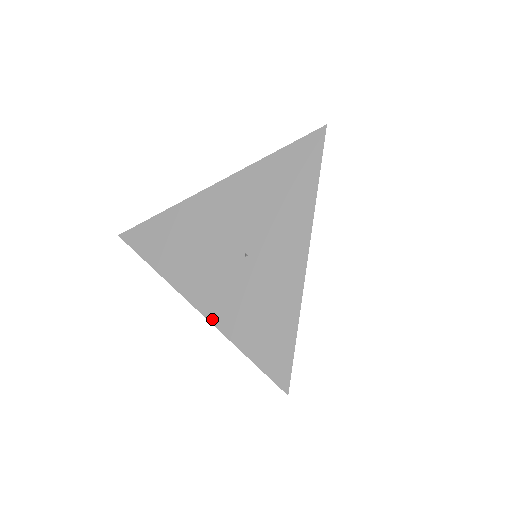
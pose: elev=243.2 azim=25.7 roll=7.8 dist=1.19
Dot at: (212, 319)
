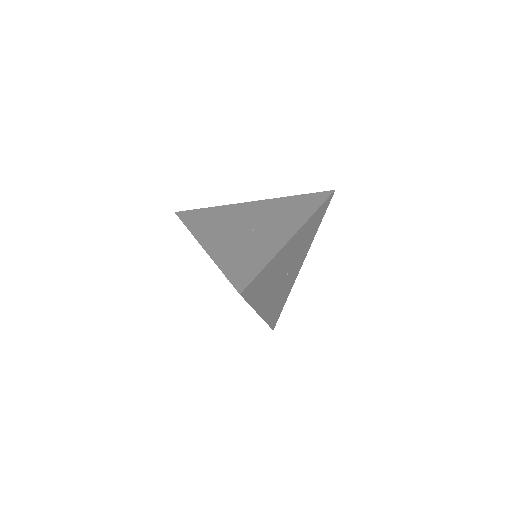
Dot at: (210, 253)
